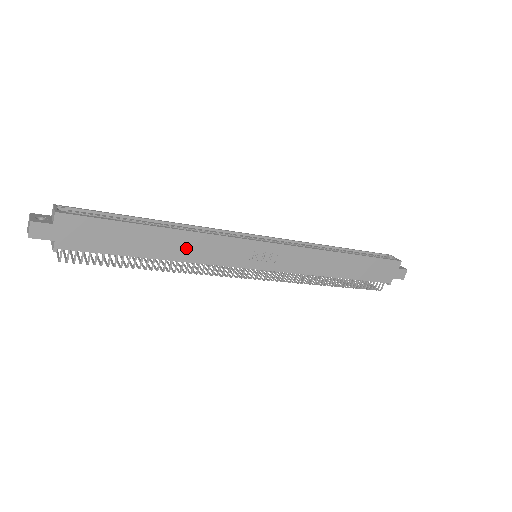
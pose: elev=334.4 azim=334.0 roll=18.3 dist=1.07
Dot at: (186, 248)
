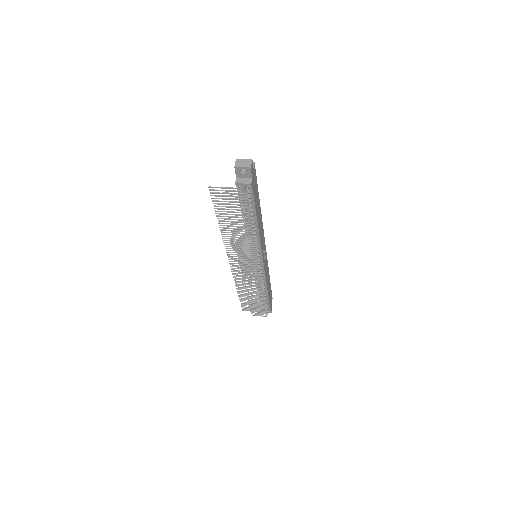
Dot at: (260, 225)
